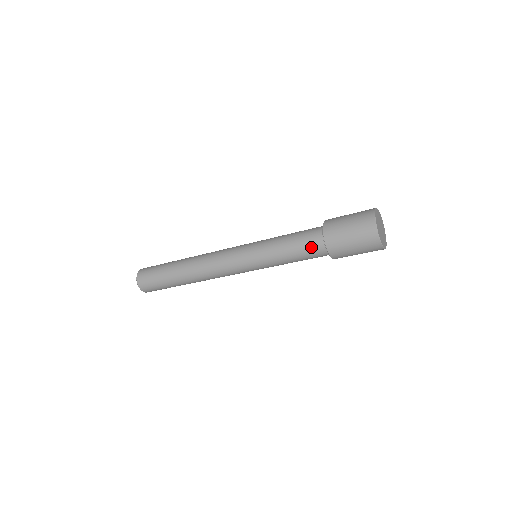
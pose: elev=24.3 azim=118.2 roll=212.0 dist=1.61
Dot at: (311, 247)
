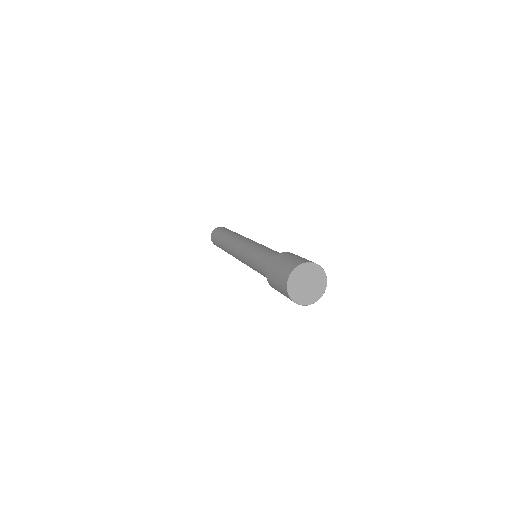
Dot at: (265, 267)
